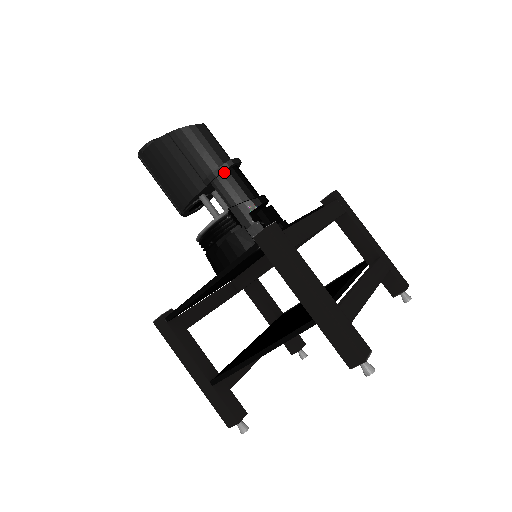
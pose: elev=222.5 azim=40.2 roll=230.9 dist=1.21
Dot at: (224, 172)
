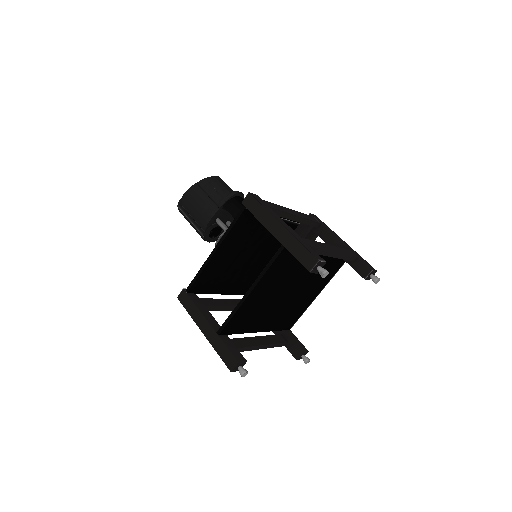
Dot at: (231, 198)
